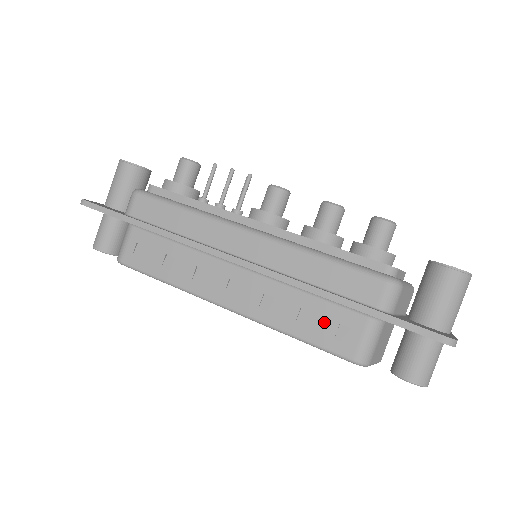
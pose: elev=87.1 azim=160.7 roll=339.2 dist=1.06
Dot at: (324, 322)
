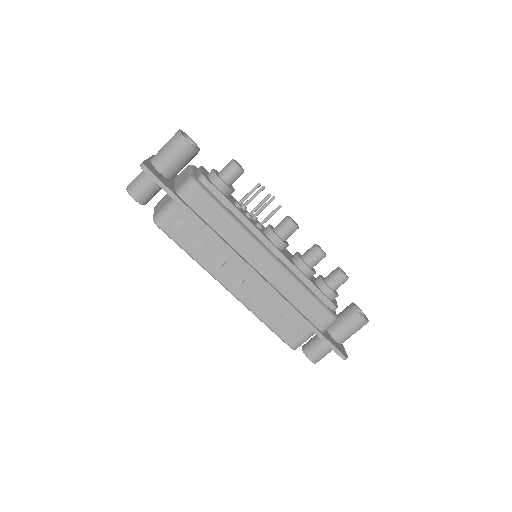
Dot at: (286, 323)
